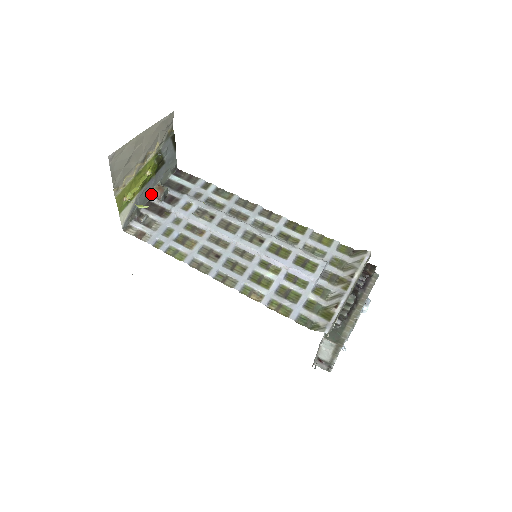
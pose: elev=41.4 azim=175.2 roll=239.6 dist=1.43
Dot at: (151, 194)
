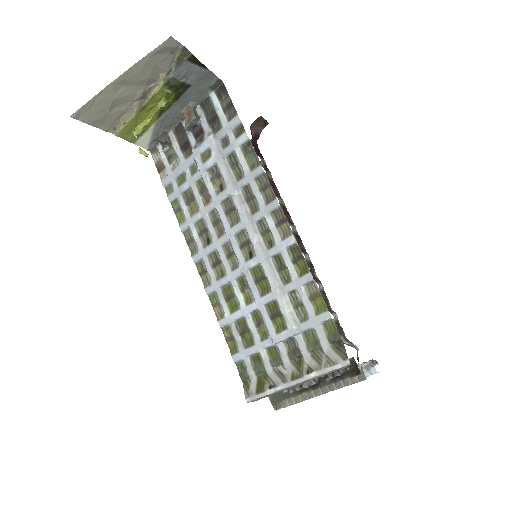
Dot at: (181, 116)
